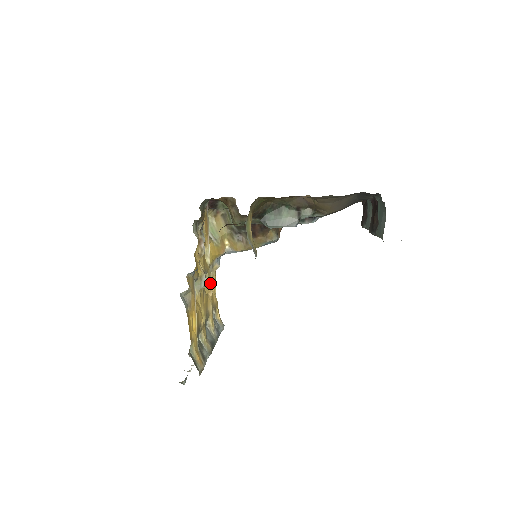
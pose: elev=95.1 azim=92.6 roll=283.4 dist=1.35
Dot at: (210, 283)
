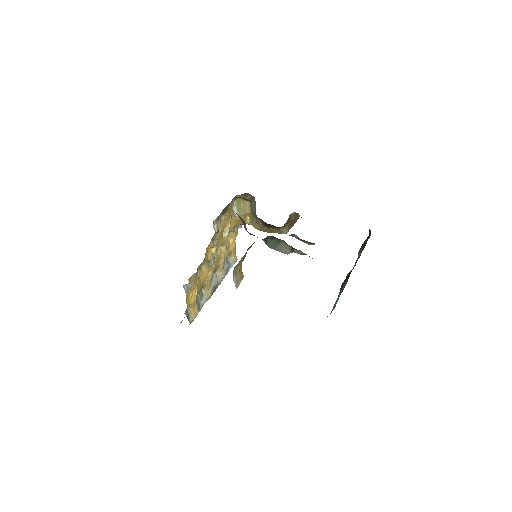
Dot at: (225, 247)
